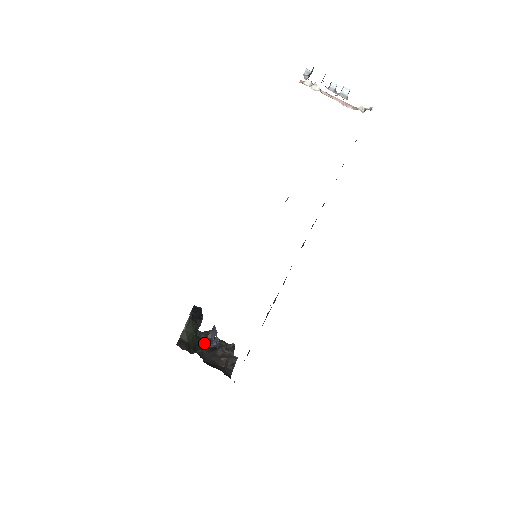
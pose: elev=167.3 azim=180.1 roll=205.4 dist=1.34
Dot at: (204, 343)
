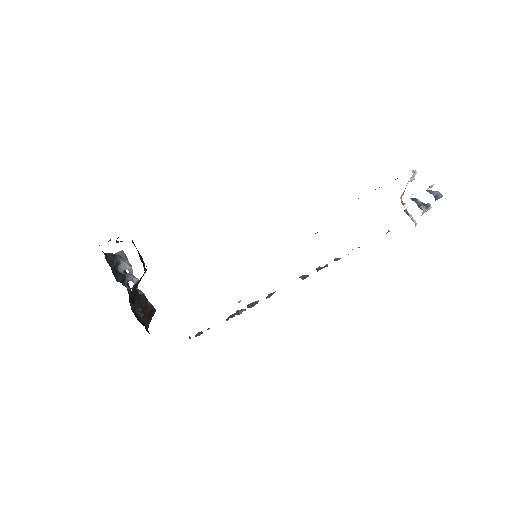
Dot at: occluded
